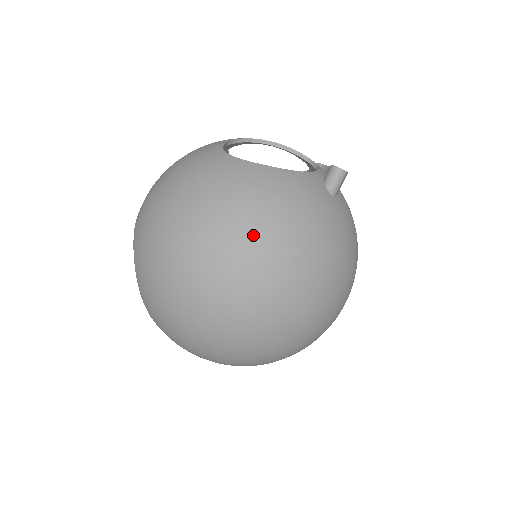
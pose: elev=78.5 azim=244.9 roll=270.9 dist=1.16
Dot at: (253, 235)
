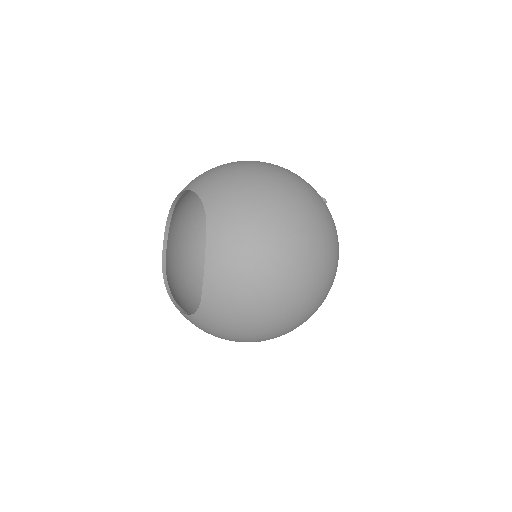
Dot at: (314, 200)
